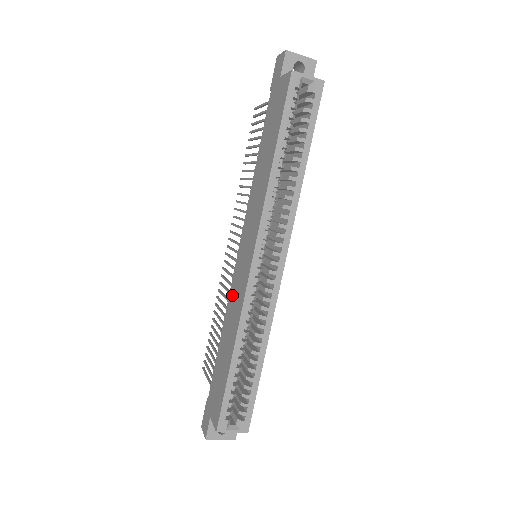
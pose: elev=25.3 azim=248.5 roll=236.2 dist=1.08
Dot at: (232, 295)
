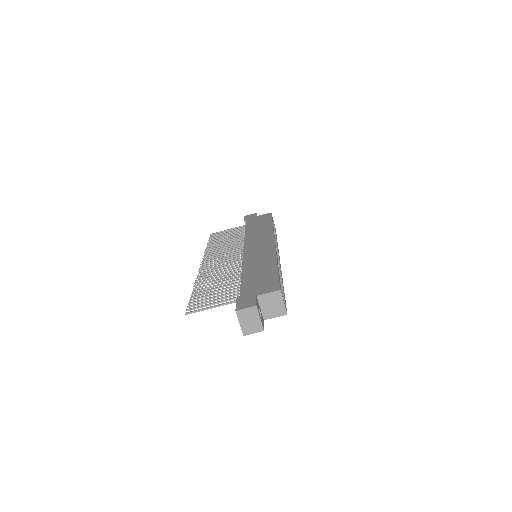
Dot at: (250, 258)
